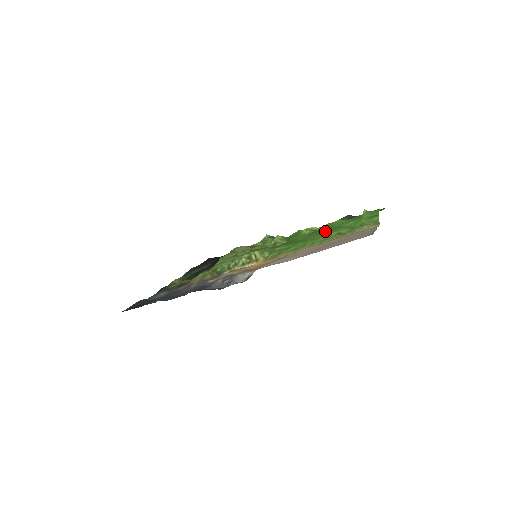
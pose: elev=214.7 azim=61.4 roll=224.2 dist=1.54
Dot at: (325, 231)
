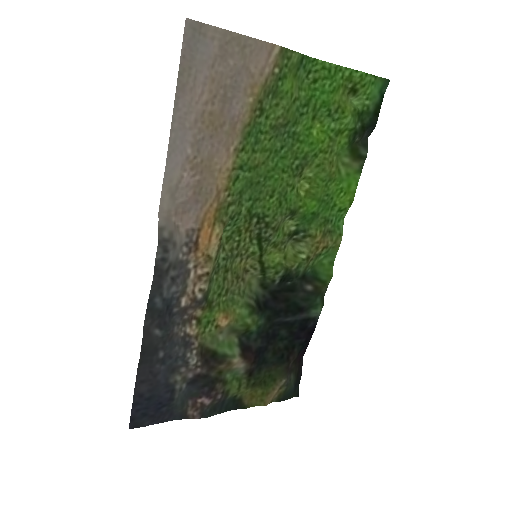
Dot at: (274, 139)
